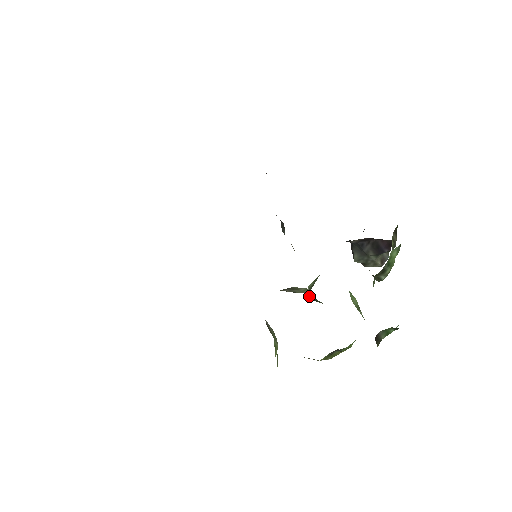
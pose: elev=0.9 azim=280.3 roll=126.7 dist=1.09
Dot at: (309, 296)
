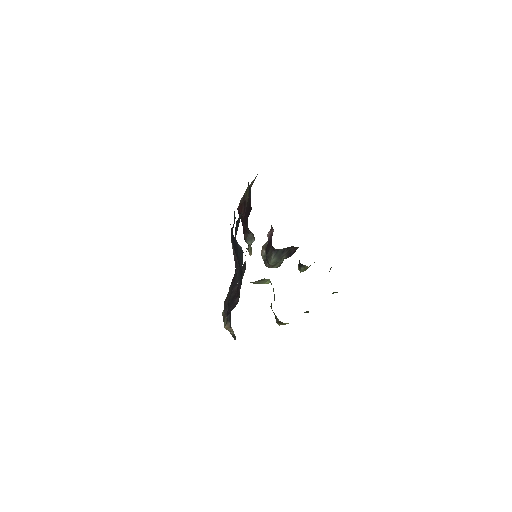
Dot at: occluded
